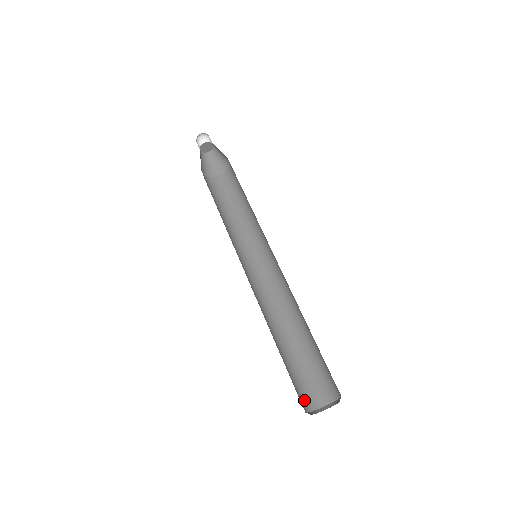
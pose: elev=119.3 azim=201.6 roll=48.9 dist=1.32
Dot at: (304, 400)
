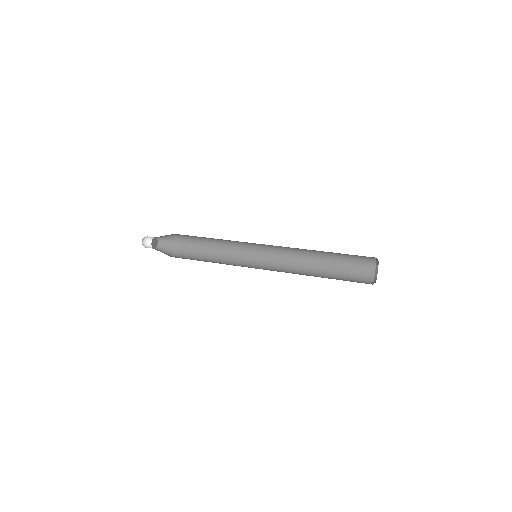
Dot at: occluded
